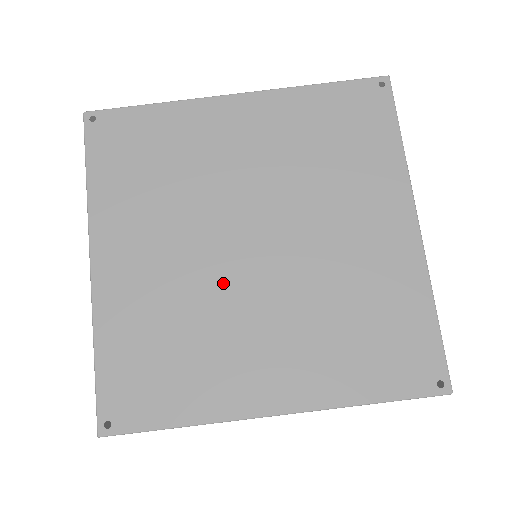
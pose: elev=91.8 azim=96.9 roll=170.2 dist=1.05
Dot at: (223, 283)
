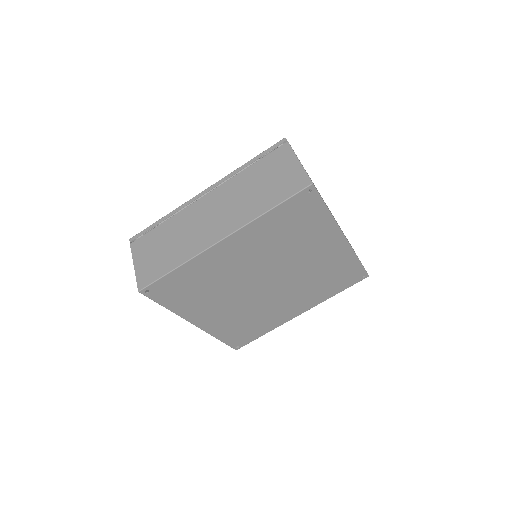
Dot at: (260, 300)
